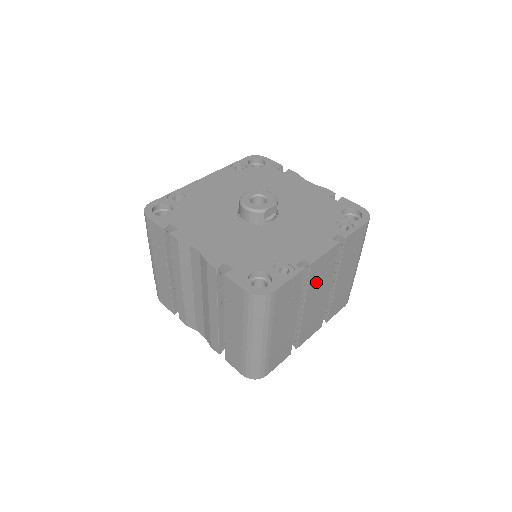
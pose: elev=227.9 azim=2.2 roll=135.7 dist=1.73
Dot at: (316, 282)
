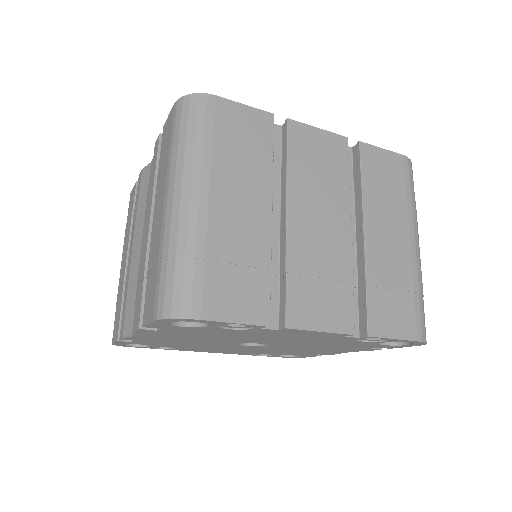
Dot at: (309, 173)
